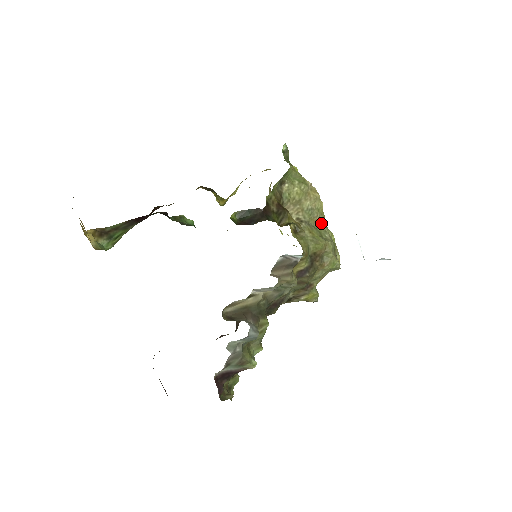
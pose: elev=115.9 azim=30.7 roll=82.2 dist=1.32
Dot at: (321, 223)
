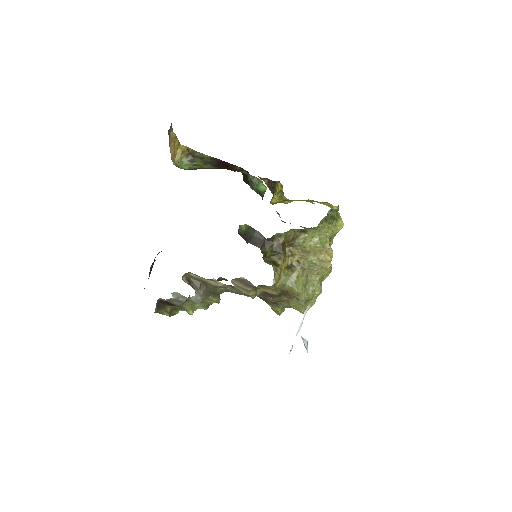
Dot at: (317, 277)
